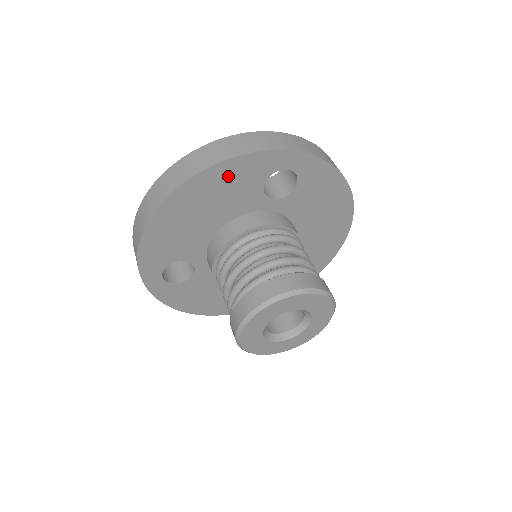
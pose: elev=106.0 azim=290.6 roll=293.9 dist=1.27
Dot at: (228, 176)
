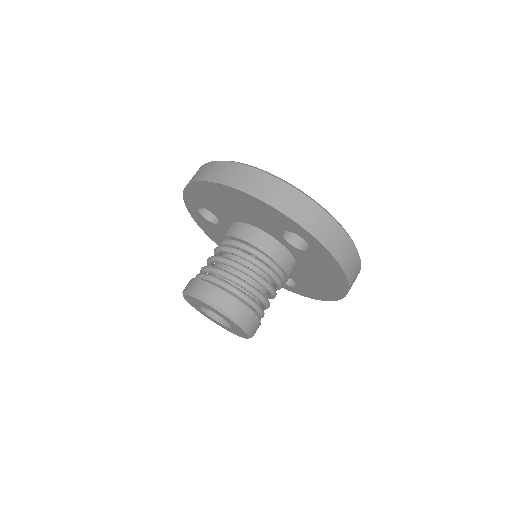
Dot at: (260, 208)
